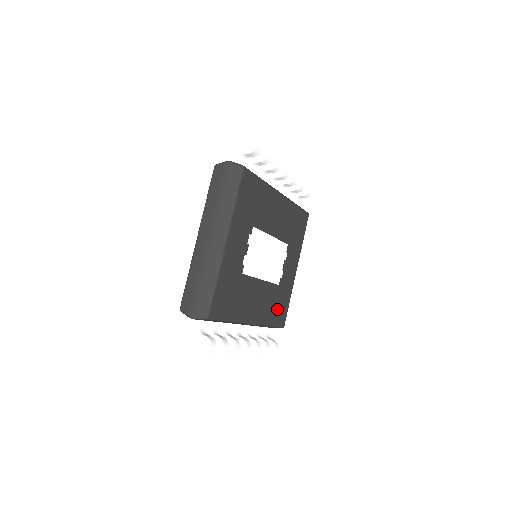
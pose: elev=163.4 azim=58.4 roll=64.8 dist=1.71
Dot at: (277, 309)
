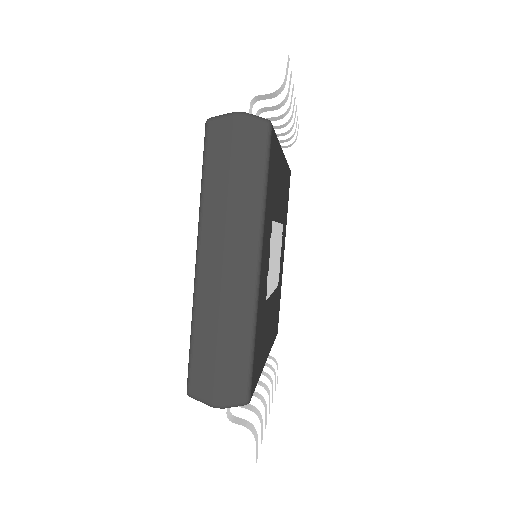
Dot at: (276, 318)
